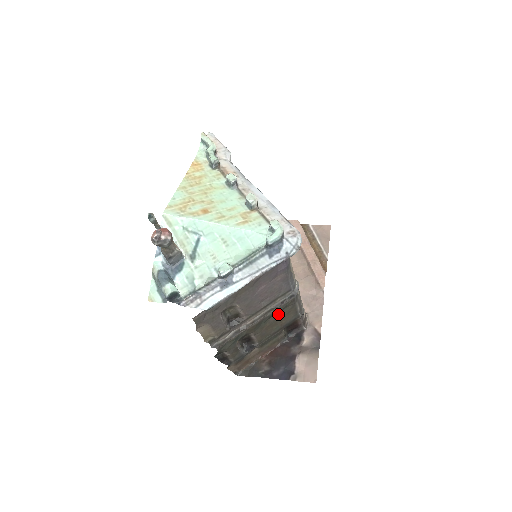
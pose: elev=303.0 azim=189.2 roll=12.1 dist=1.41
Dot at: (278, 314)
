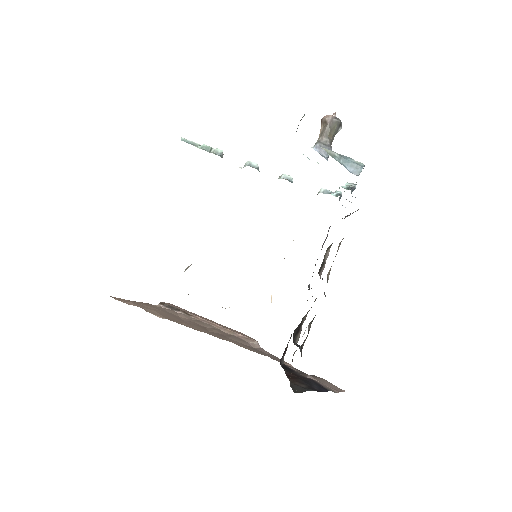
Dot at: occluded
